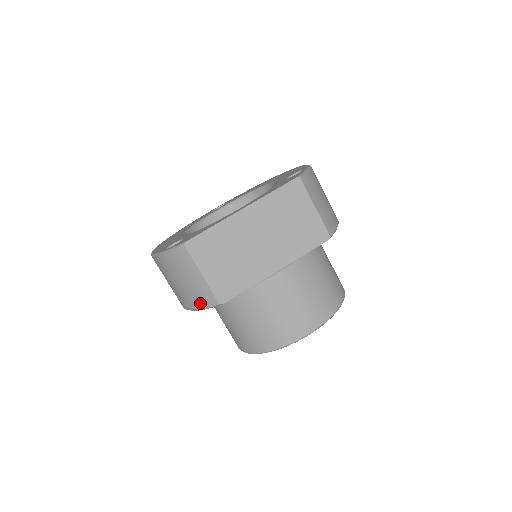
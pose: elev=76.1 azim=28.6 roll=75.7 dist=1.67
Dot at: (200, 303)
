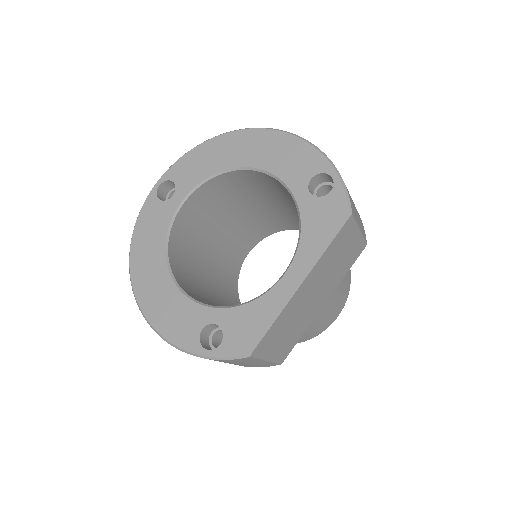
Dot at: occluded
